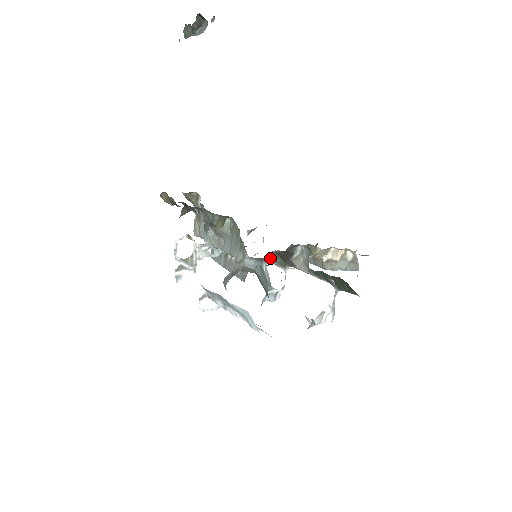
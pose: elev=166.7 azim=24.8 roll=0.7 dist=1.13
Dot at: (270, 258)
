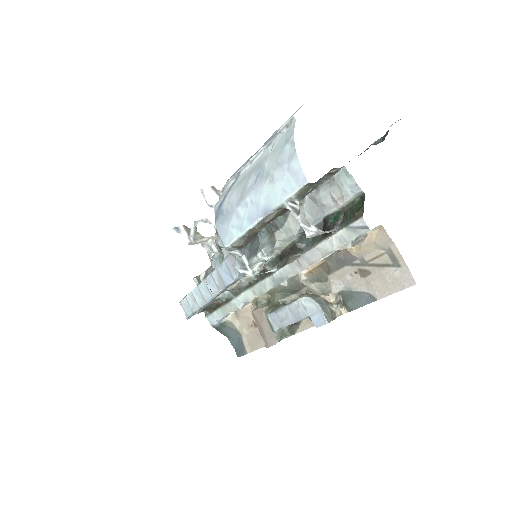
Dot at: (269, 257)
